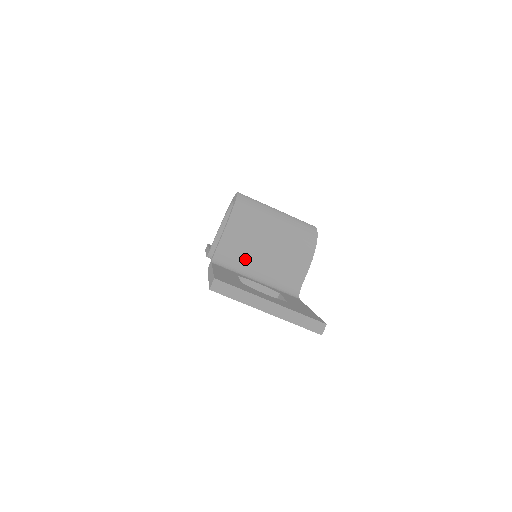
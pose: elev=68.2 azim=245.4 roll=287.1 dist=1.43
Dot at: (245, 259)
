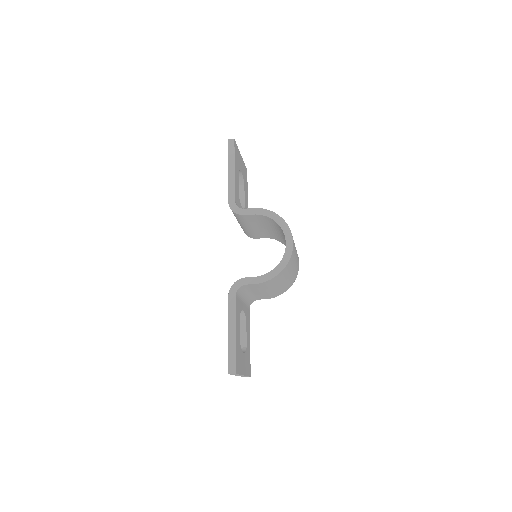
Dot at: (251, 290)
